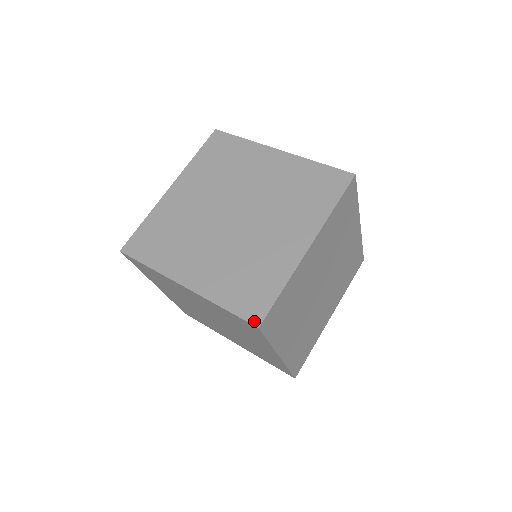
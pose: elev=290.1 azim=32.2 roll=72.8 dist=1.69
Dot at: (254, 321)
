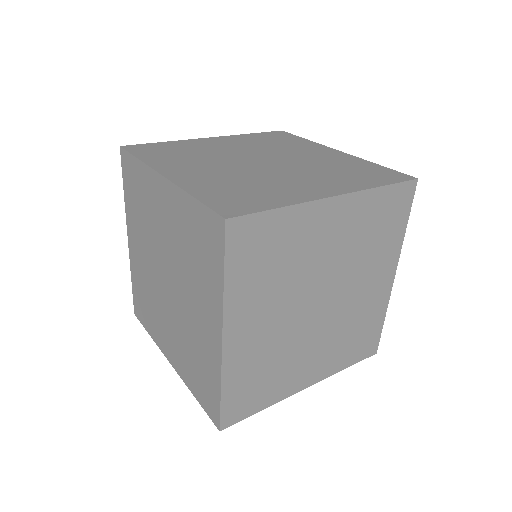
Dot at: (373, 353)
